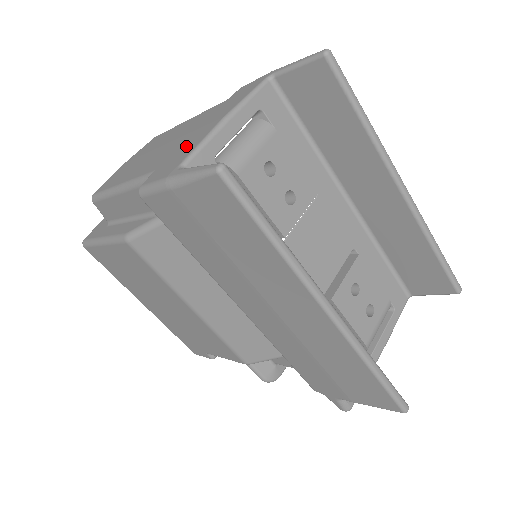
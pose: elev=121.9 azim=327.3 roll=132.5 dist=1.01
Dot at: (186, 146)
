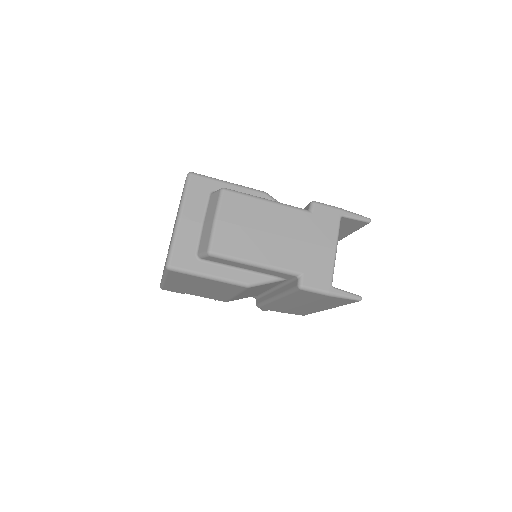
Dot at: (320, 263)
